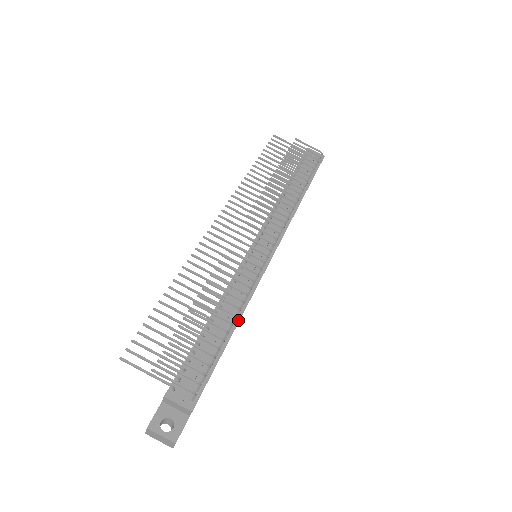
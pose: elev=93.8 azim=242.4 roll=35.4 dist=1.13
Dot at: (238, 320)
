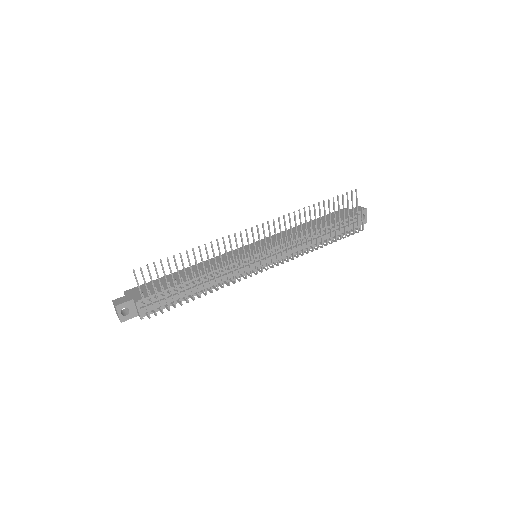
Dot at: (207, 290)
